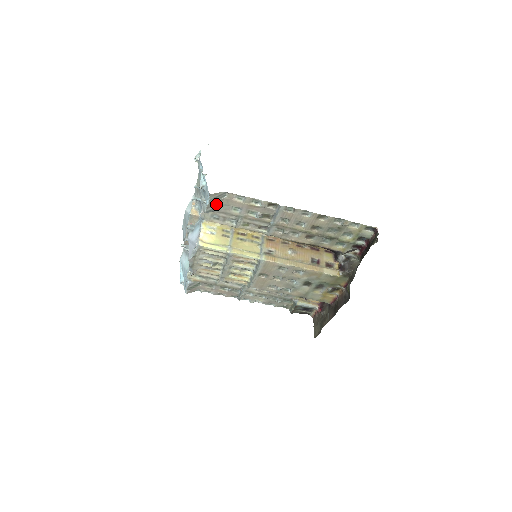
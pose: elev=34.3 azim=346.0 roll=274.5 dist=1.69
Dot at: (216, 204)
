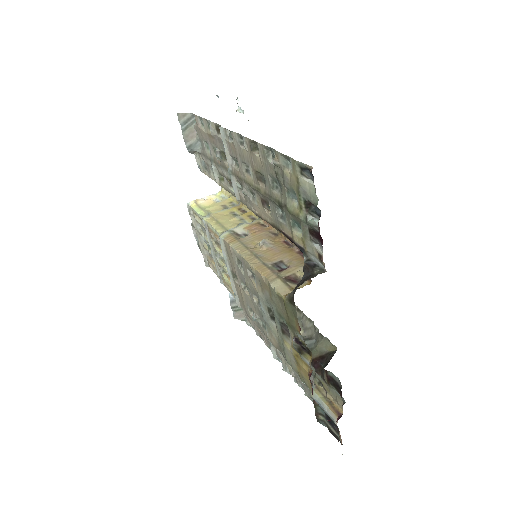
Dot at: (193, 136)
